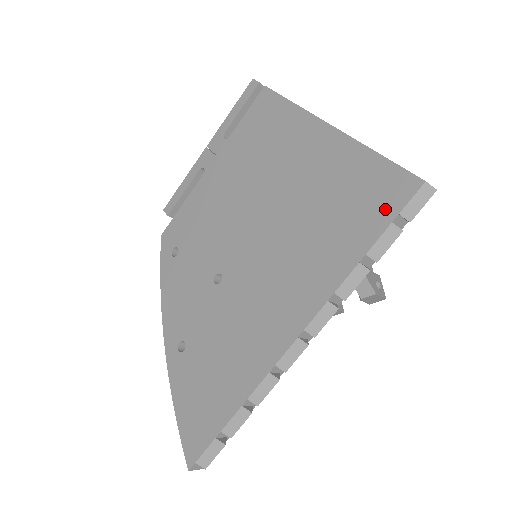
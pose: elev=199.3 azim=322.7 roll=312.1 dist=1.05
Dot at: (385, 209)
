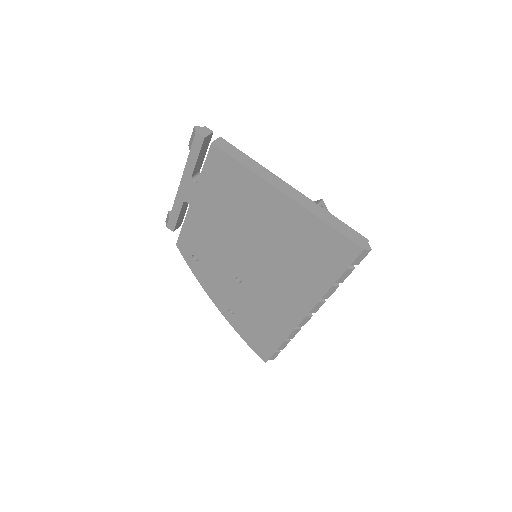
Dot at: (341, 261)
